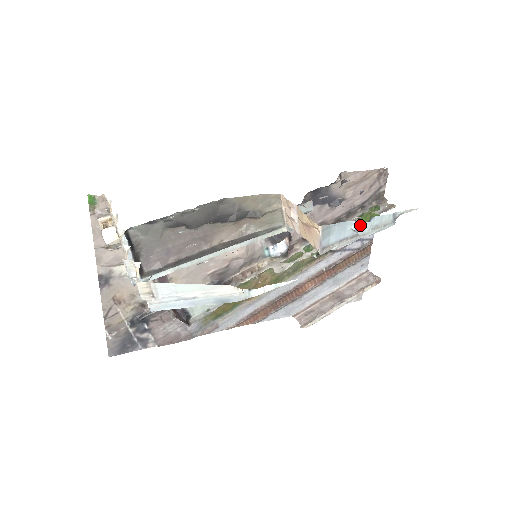
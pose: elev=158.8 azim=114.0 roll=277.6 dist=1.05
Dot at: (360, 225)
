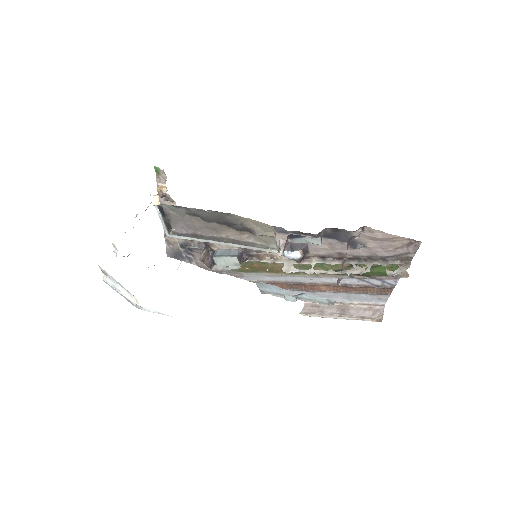
Dot at: (284, 295)
